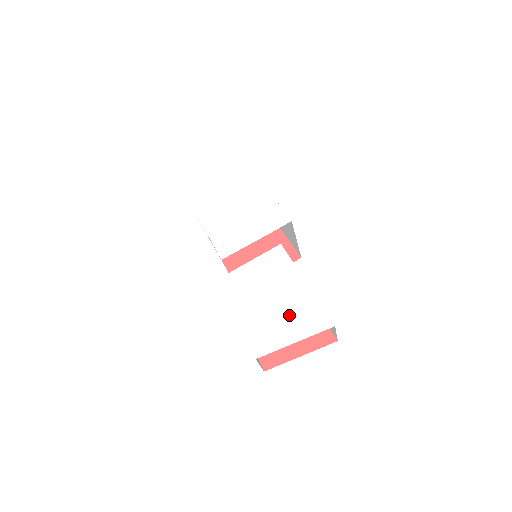
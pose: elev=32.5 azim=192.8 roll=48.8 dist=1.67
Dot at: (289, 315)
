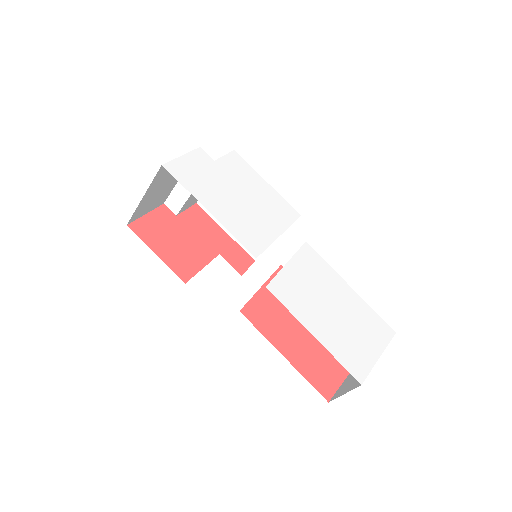
Dot at: (359, 326)
